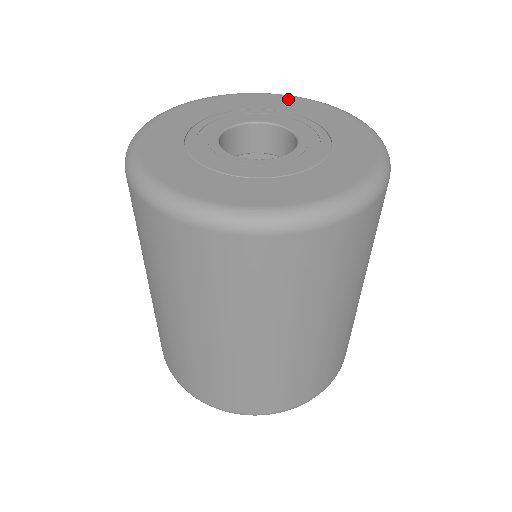
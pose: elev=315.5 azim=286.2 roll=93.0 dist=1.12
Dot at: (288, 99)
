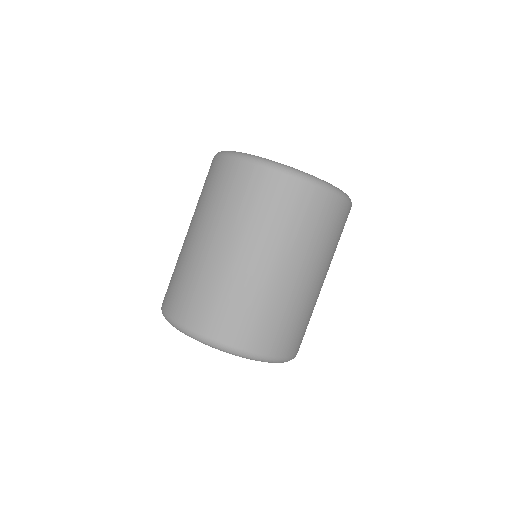
Dot at: occluded
